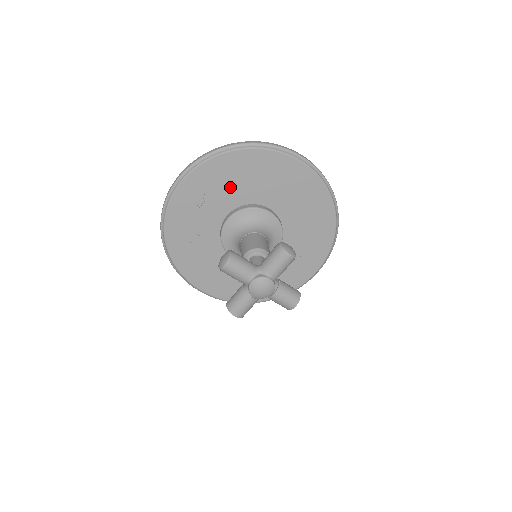
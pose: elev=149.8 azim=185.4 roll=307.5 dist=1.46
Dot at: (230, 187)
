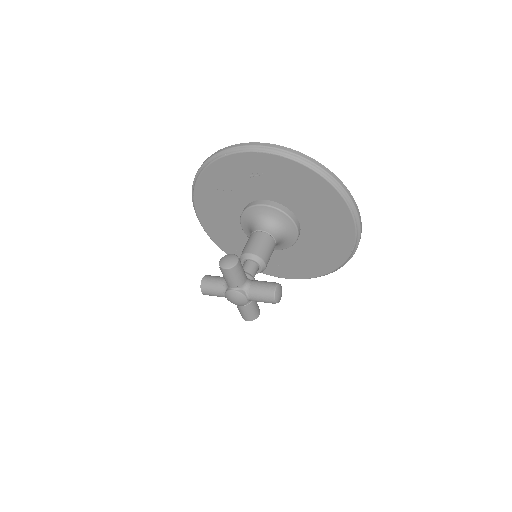
Dot at: (287, 188)
